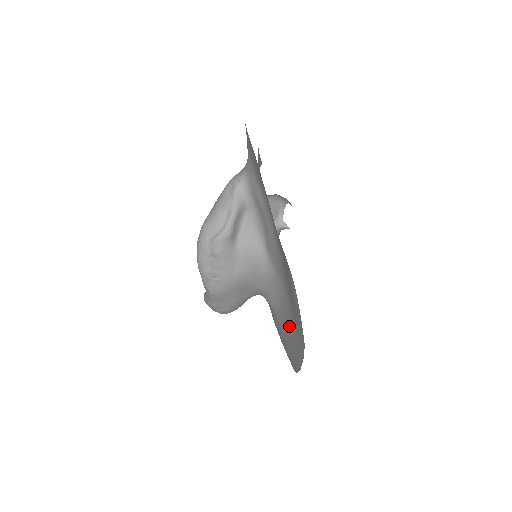
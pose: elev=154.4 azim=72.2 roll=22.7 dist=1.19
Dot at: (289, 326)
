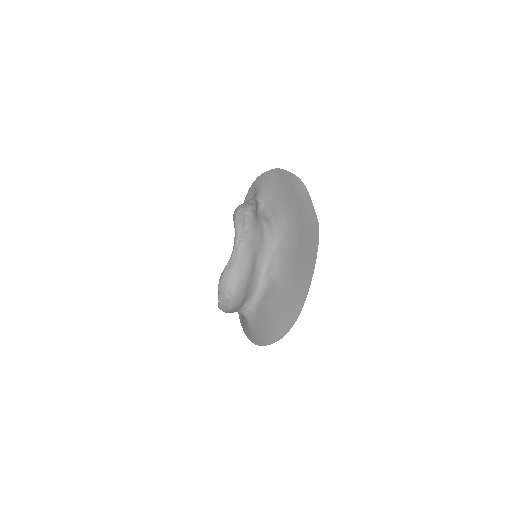
Dot at: (297, 255)
